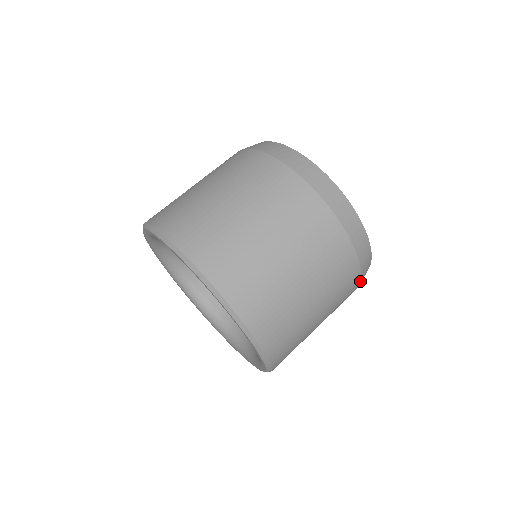
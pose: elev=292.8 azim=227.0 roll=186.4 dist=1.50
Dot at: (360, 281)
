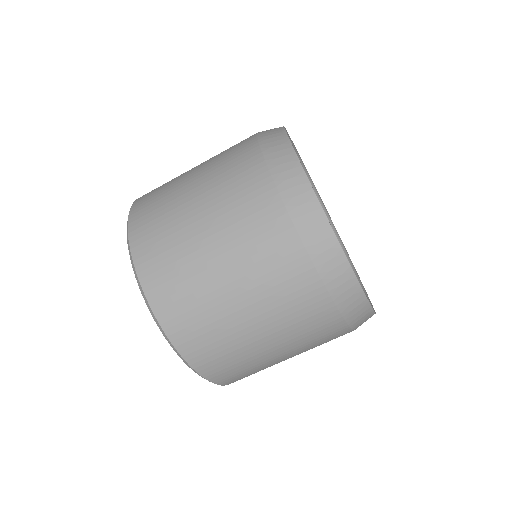
Dot at: occluded
